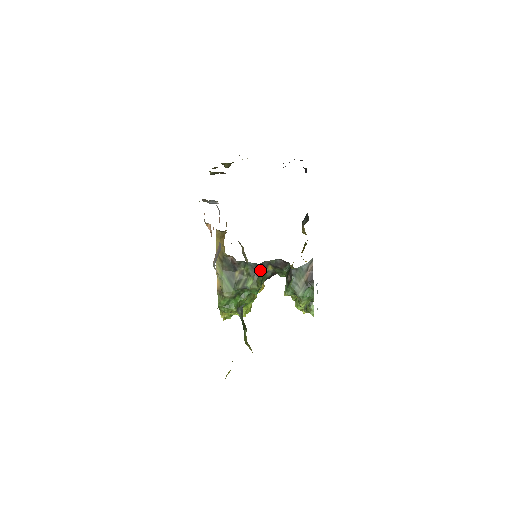
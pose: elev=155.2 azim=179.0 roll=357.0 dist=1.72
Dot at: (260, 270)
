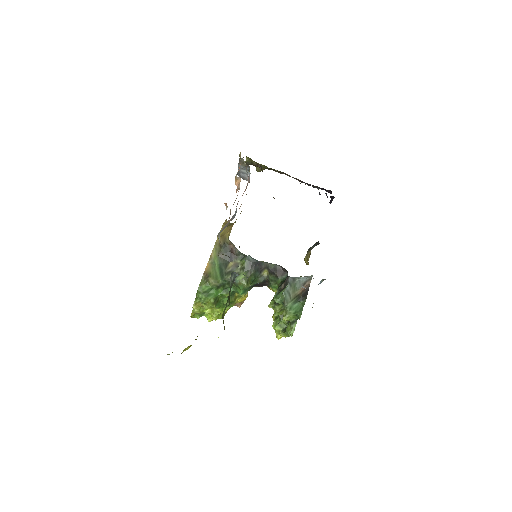
Dot at: (256, 269)
